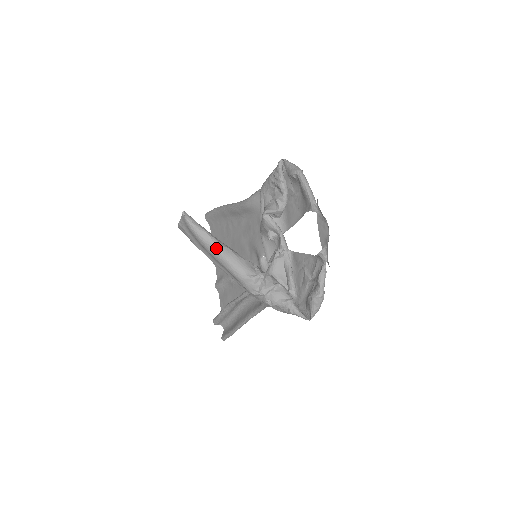
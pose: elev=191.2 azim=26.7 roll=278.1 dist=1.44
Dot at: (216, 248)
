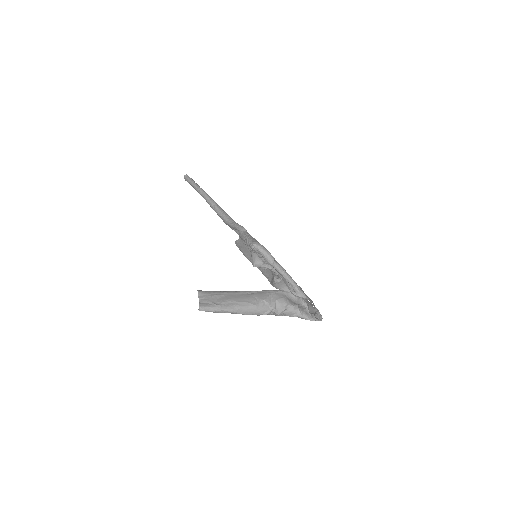
Dot at: (234, 313)
